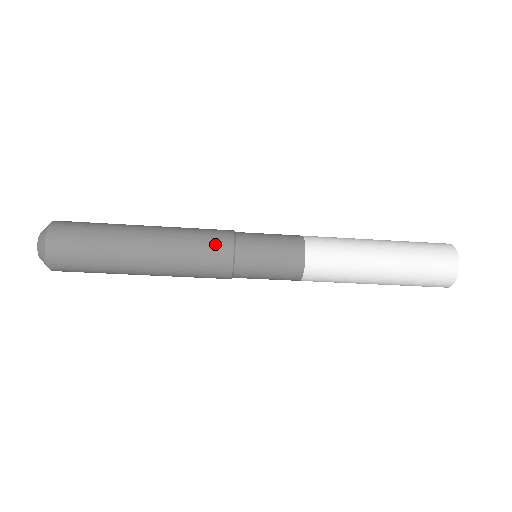
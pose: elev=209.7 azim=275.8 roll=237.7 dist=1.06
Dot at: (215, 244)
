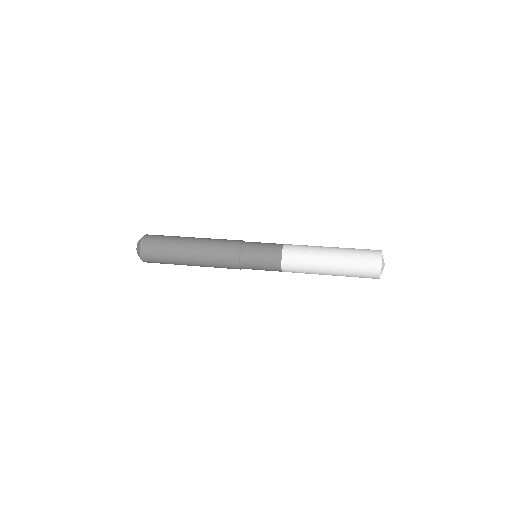
Dot at: occluded
